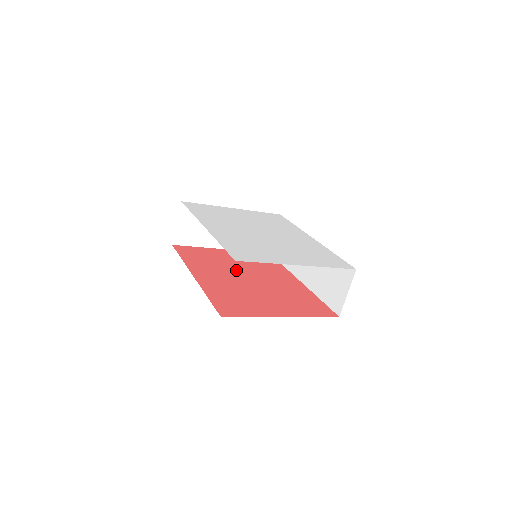
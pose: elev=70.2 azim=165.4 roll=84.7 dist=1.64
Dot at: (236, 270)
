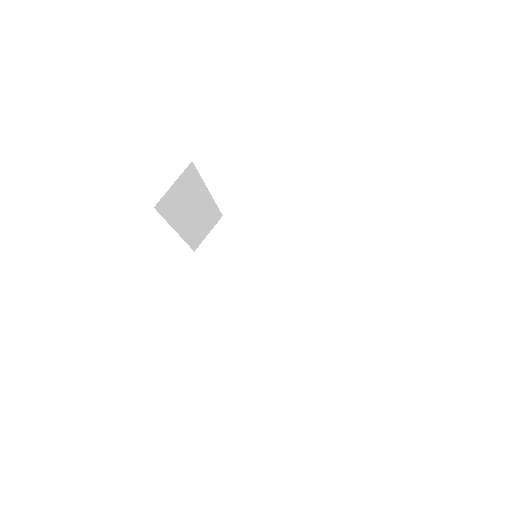
Dot at: occluded
